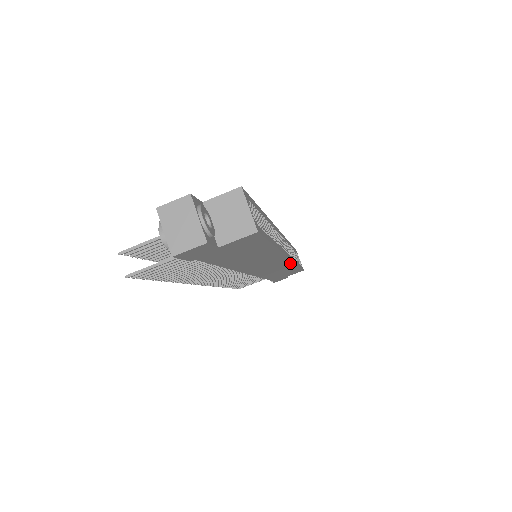
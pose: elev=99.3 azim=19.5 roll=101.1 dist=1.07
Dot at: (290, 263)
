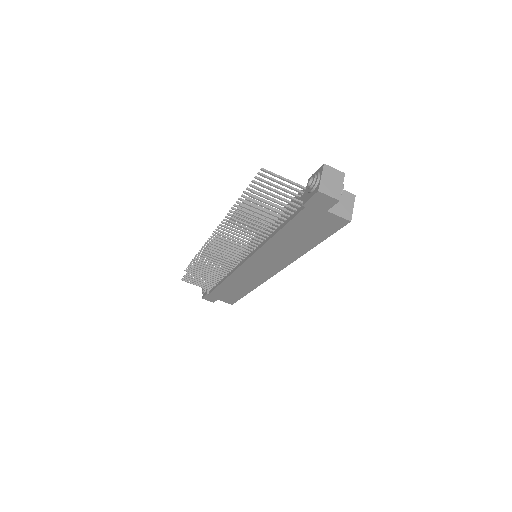
Dot at: (261, 281)
